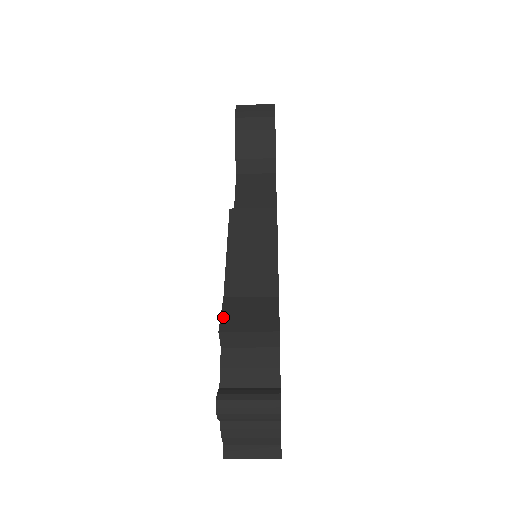
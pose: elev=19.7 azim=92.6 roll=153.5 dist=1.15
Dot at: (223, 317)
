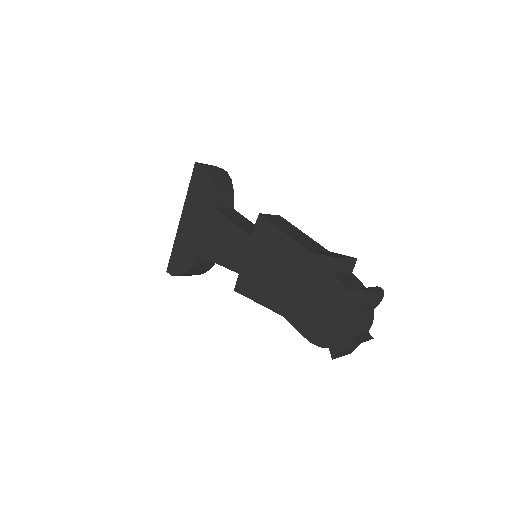
Dot at: (328, 255)
